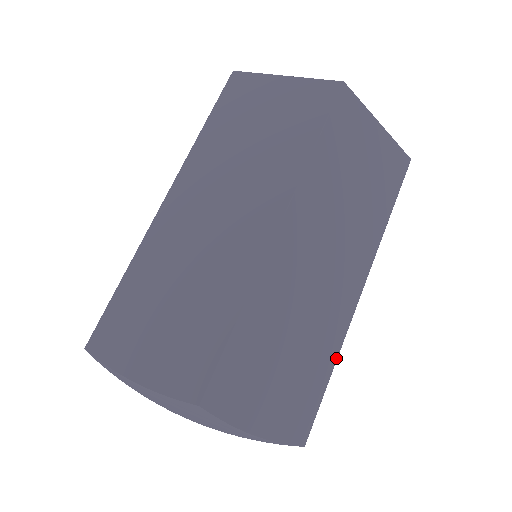
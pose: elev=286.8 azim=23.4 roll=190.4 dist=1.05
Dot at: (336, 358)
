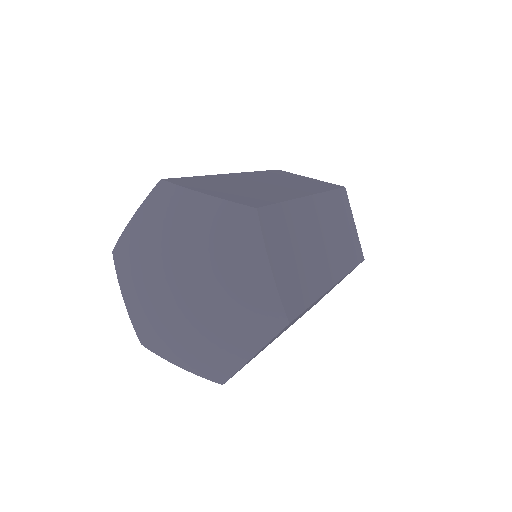
Dot at: (316, 299)
